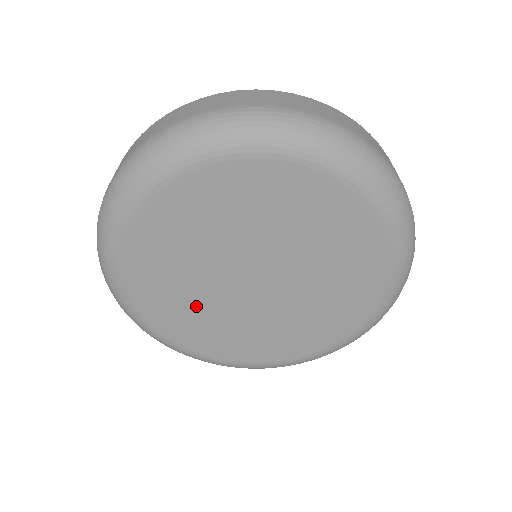
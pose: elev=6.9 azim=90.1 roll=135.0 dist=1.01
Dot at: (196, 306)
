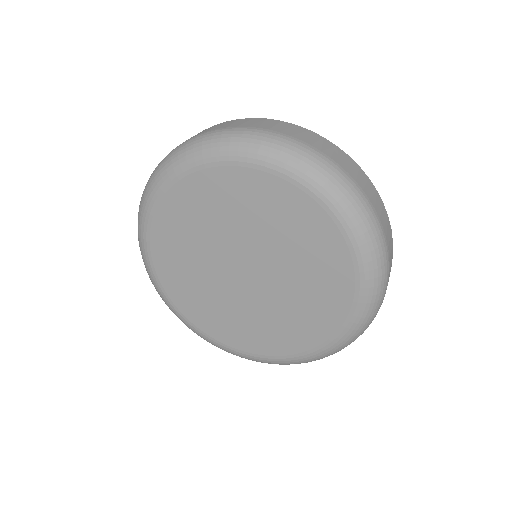
Dot at: (211, 299)
